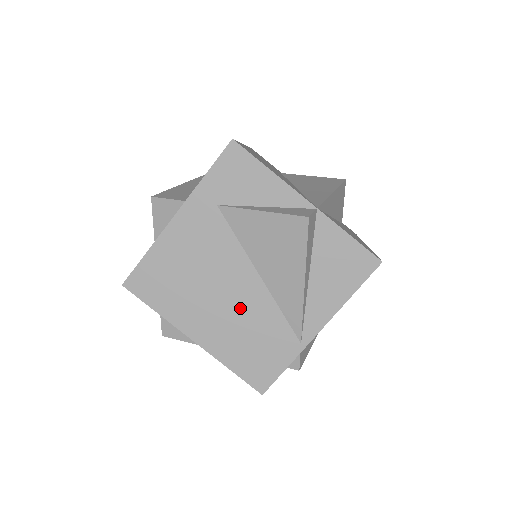
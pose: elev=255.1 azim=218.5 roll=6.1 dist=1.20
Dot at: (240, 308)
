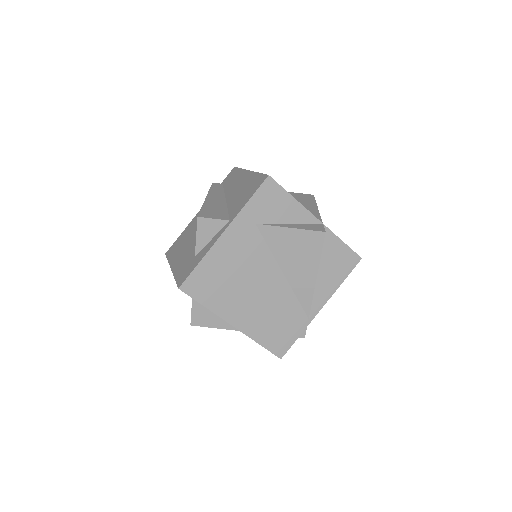
Dot at: (268, 298)
